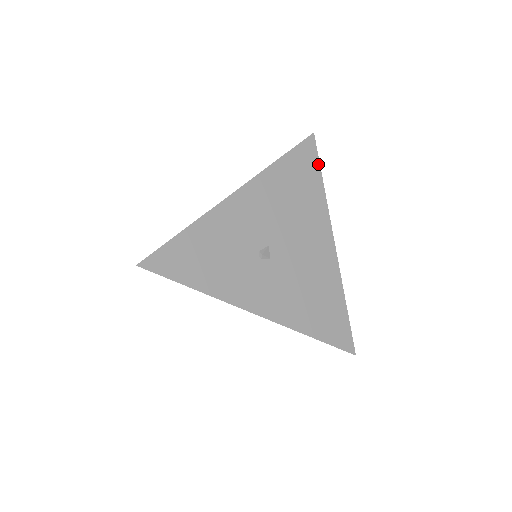
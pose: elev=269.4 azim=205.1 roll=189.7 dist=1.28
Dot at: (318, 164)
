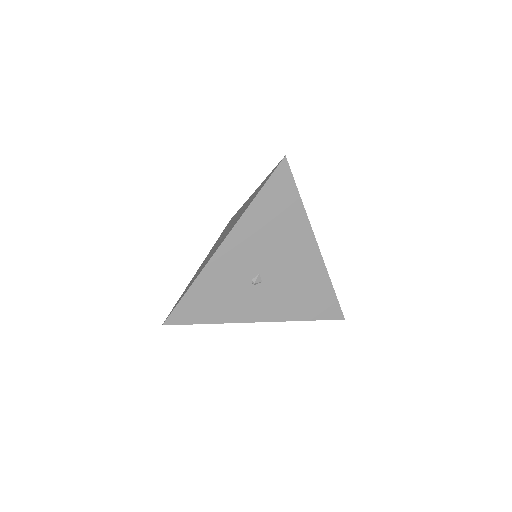
Dot at: (294, 185)
